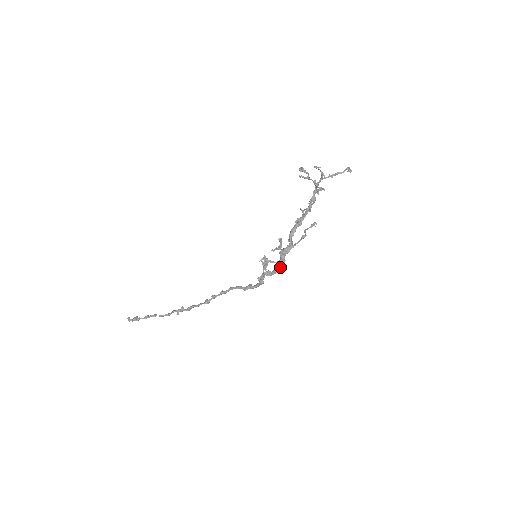
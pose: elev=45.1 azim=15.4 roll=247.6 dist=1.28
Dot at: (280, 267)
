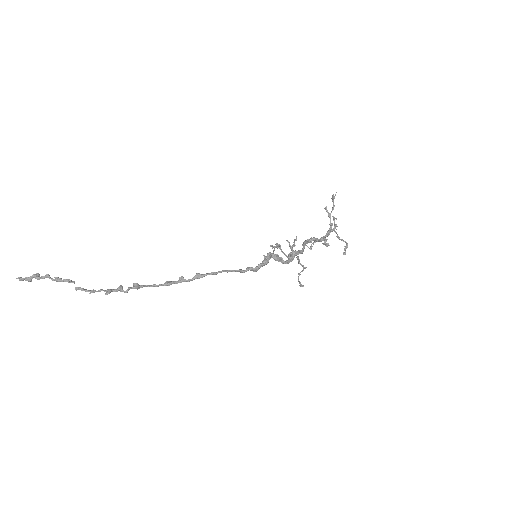
Dot at: (288, 260)
